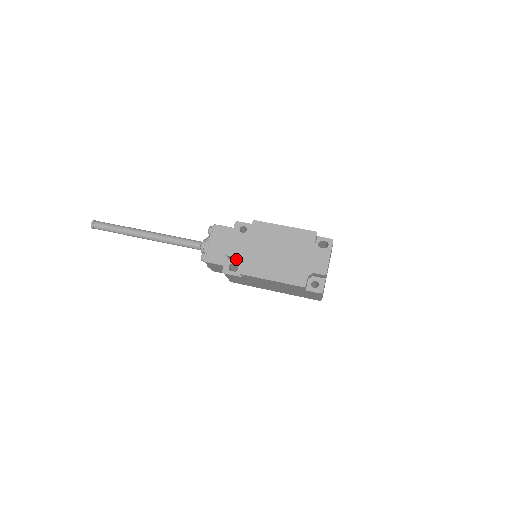
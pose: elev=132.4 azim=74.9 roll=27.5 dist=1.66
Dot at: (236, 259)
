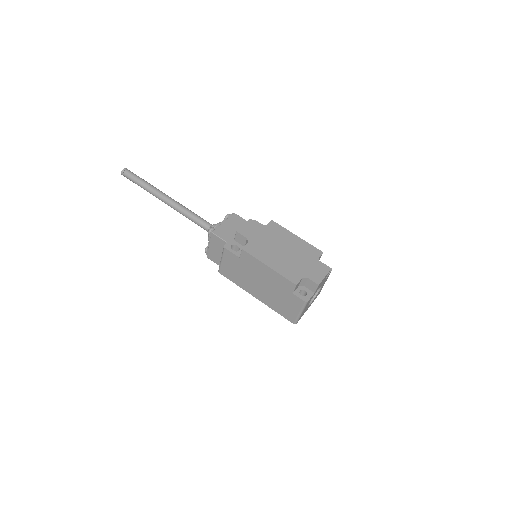
Dot at: (242, 241)
